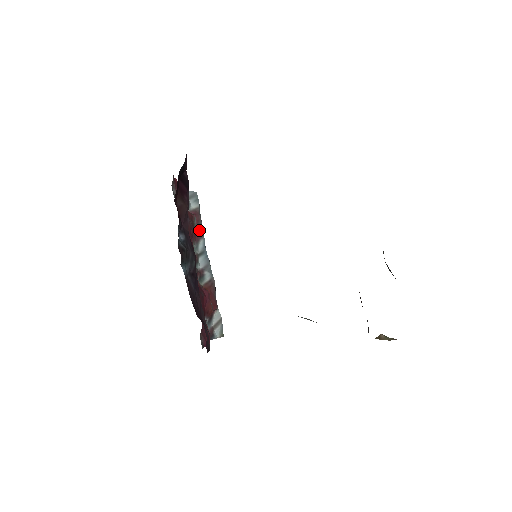
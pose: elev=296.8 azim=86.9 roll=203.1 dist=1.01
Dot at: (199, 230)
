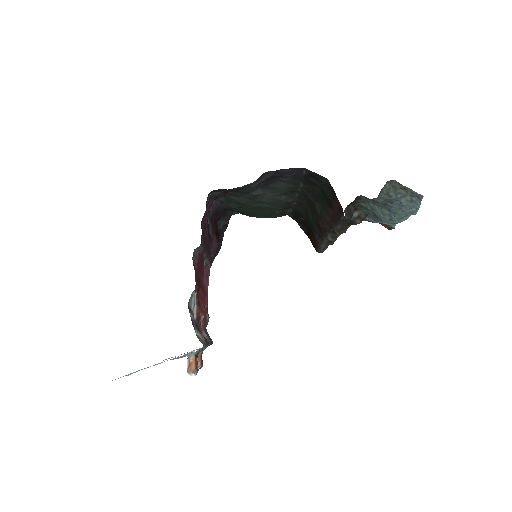
Dot at: occluded
